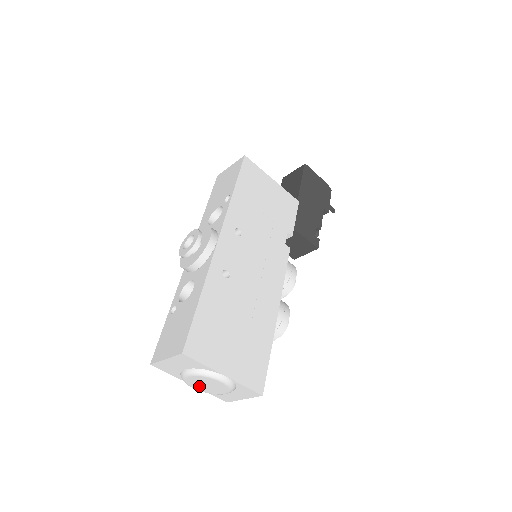
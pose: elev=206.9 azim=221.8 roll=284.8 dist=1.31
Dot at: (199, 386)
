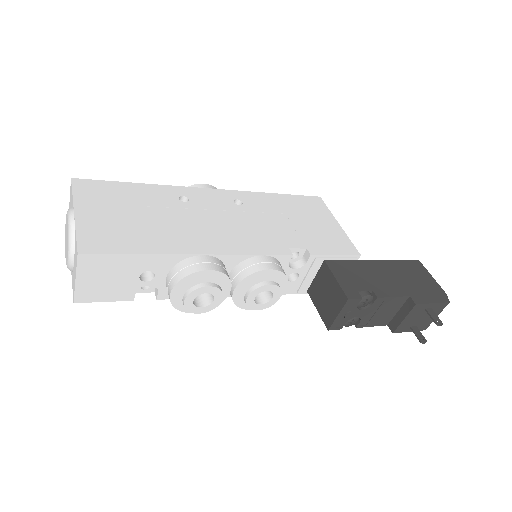
Dot at: (66, 247)
